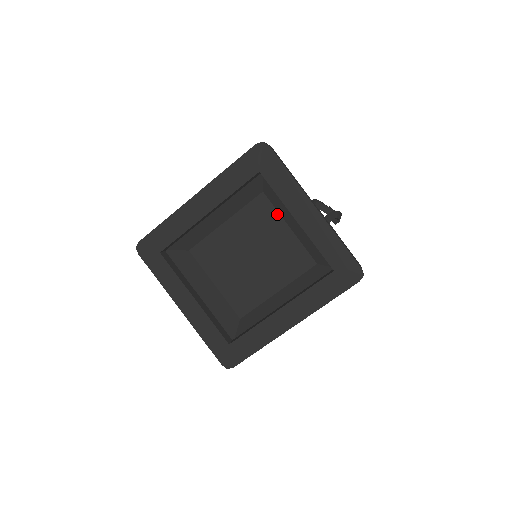
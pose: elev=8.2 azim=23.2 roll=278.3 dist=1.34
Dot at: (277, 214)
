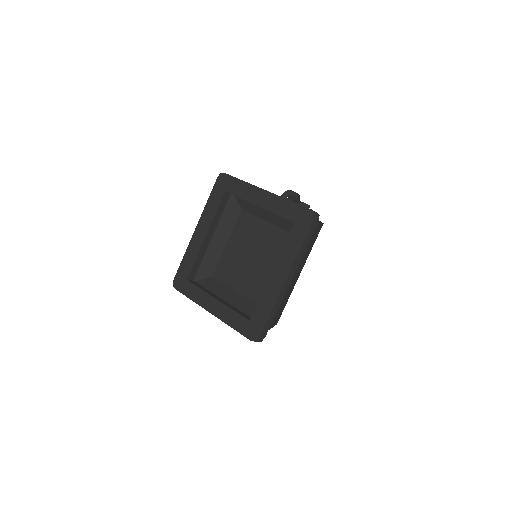
Dot at: (255, 218)
